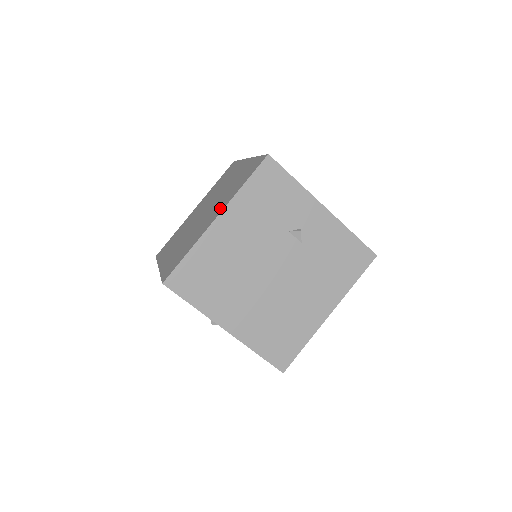
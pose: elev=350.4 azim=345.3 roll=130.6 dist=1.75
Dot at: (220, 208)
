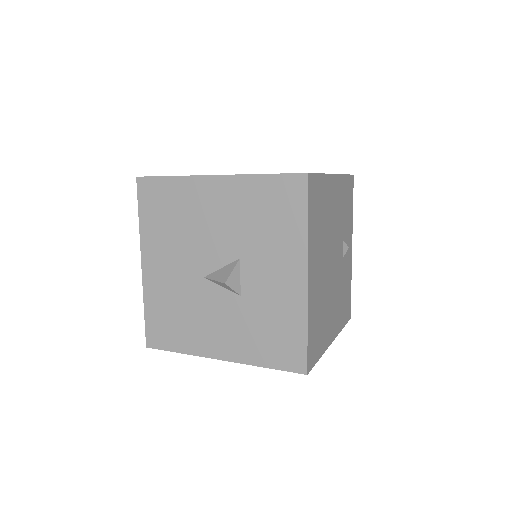
Dot at: occluded
